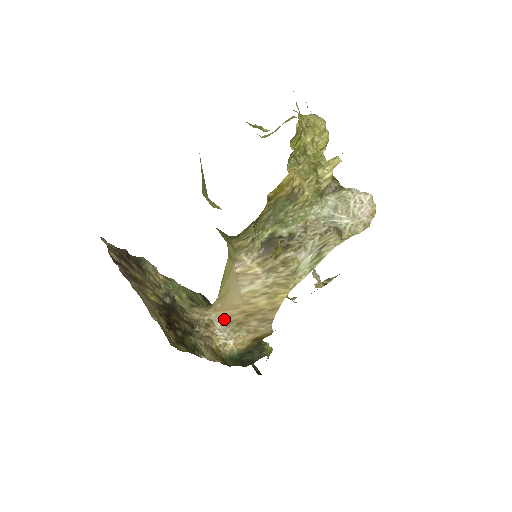
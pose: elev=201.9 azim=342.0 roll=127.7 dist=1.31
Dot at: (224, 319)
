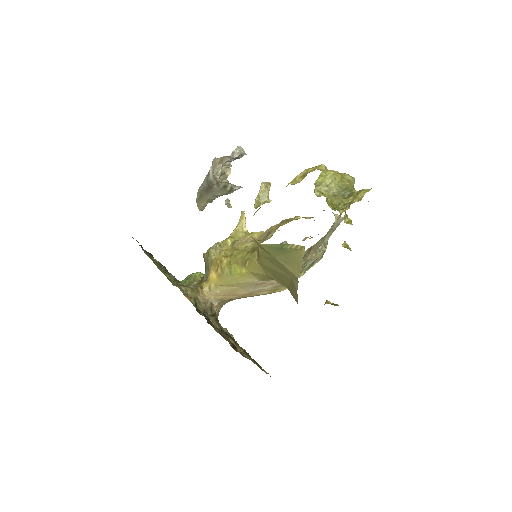
Dot at: (222, 300)
